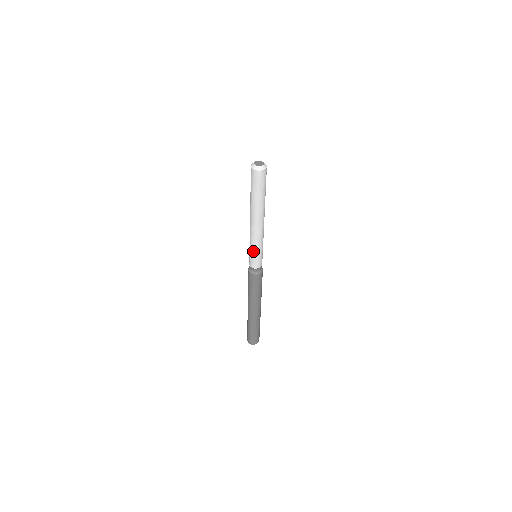
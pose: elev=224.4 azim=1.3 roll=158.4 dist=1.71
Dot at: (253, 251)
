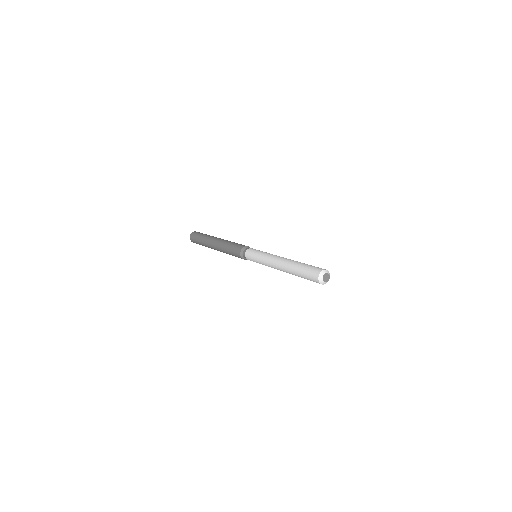
Dot at: (259, 263)
